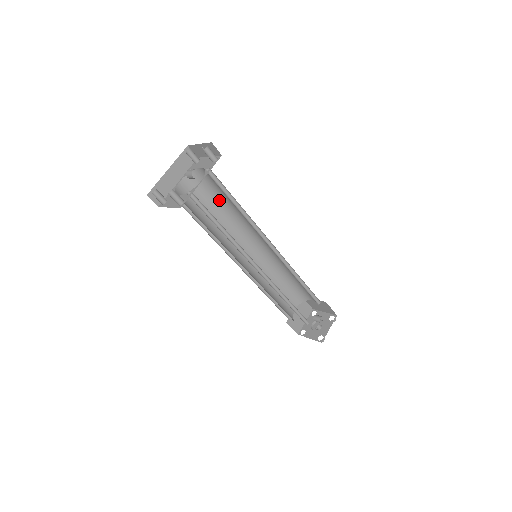
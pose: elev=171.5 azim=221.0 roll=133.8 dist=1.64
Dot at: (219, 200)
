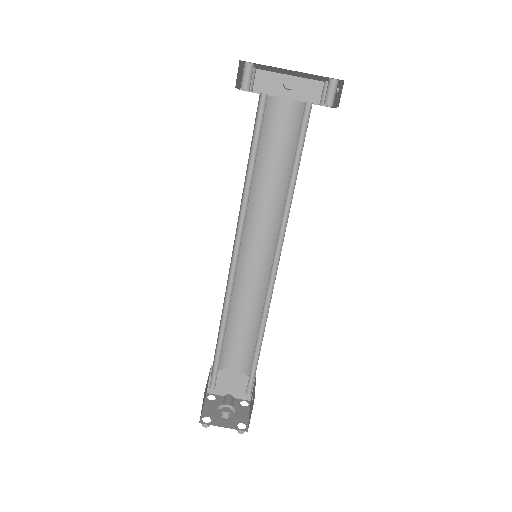
Dot at: occluded
